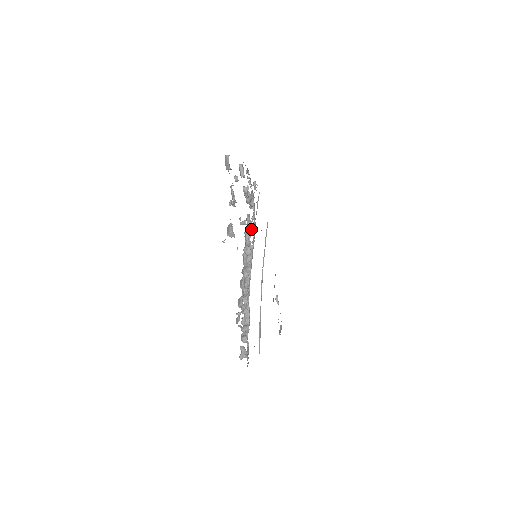
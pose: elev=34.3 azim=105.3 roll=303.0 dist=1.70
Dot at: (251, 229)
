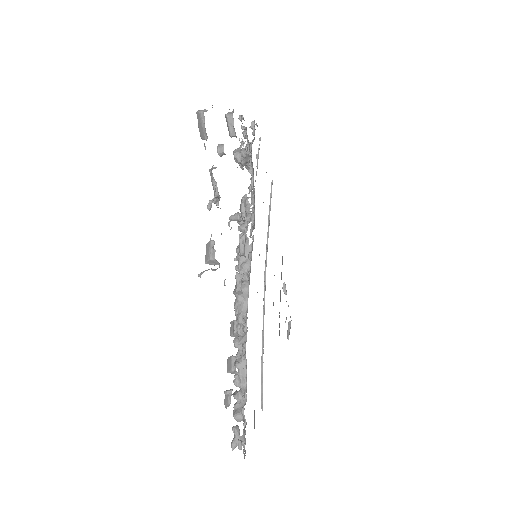
Dot at: (248, 215)
